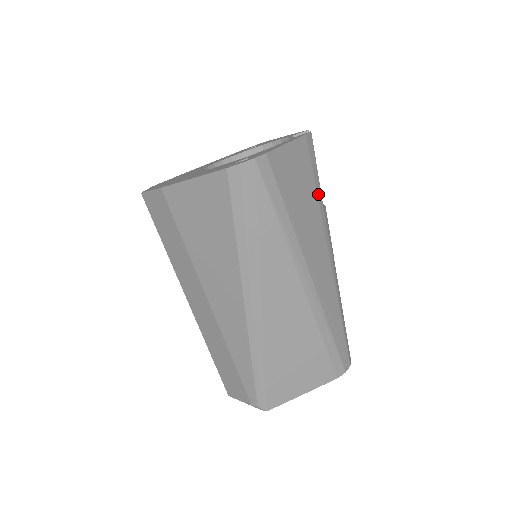
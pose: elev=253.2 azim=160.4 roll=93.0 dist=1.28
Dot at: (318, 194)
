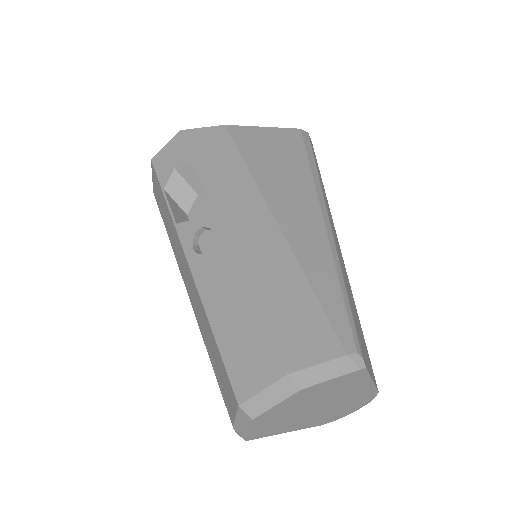
Dot at: occluded
